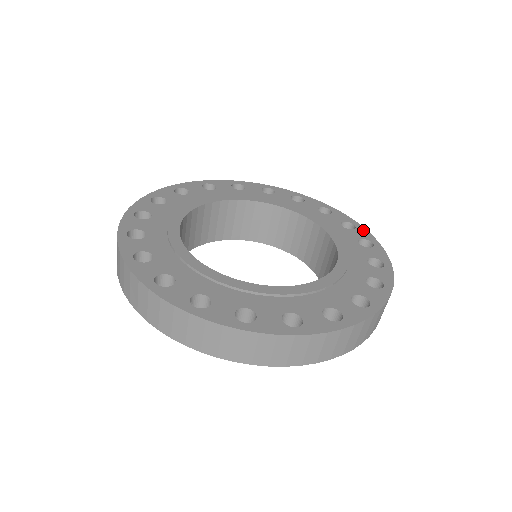
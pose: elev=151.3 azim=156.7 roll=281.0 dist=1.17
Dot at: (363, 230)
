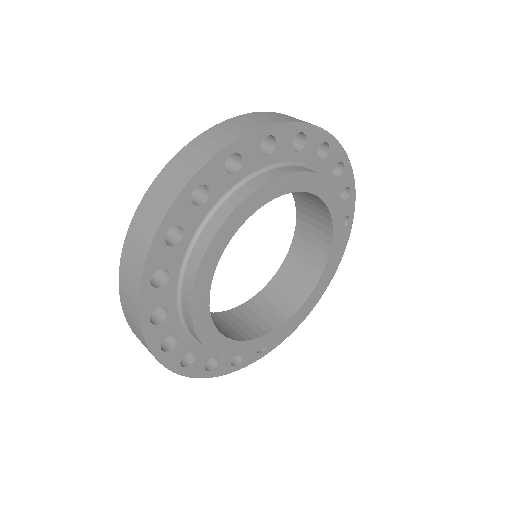
Dot at: occluded
